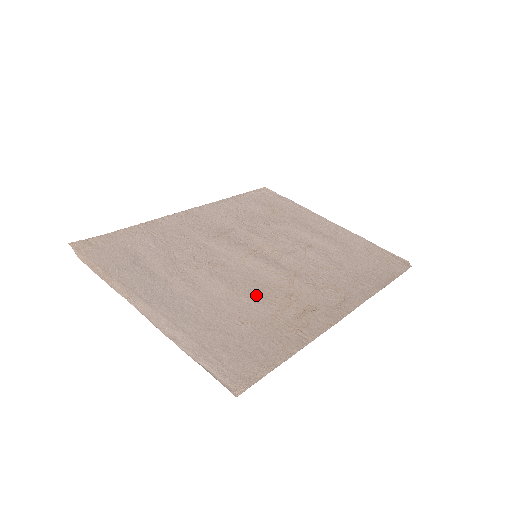
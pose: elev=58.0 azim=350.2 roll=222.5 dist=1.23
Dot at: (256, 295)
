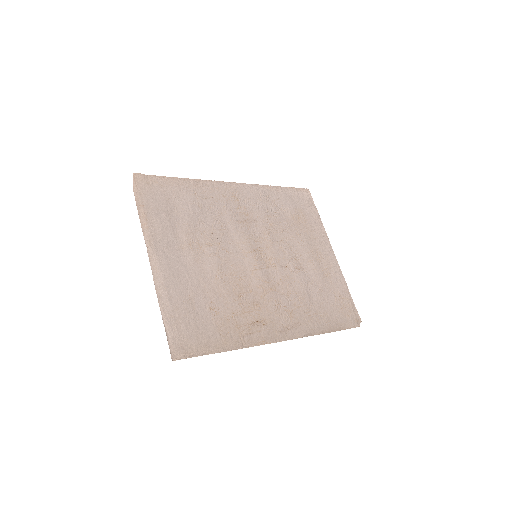
Dot at: (233, 291)
